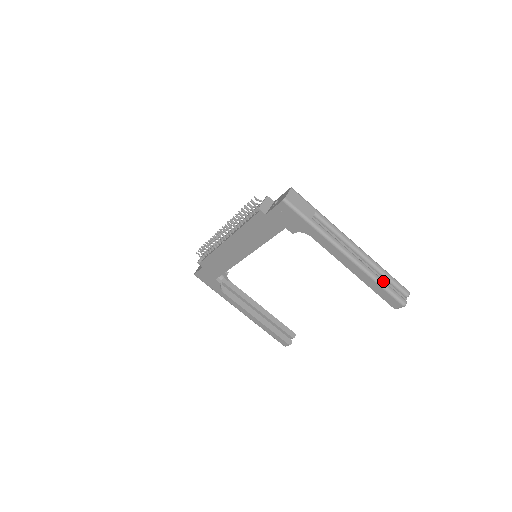
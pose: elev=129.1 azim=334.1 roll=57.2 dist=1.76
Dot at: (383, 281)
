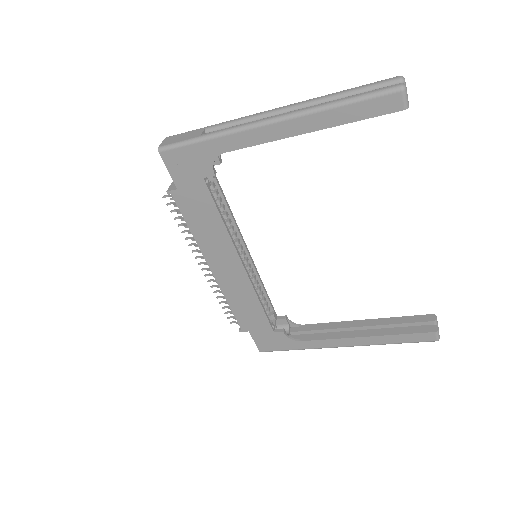
Dot at: (343, 98)
